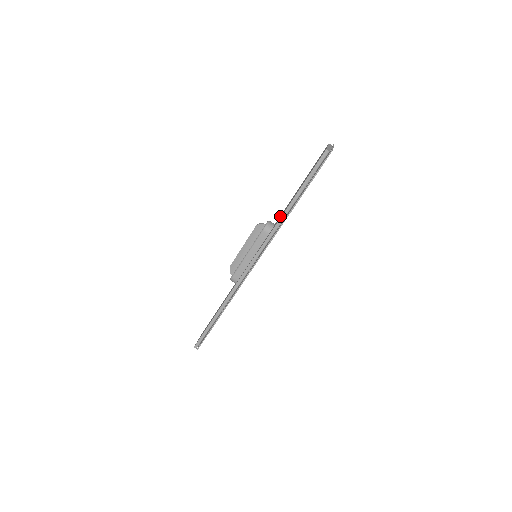
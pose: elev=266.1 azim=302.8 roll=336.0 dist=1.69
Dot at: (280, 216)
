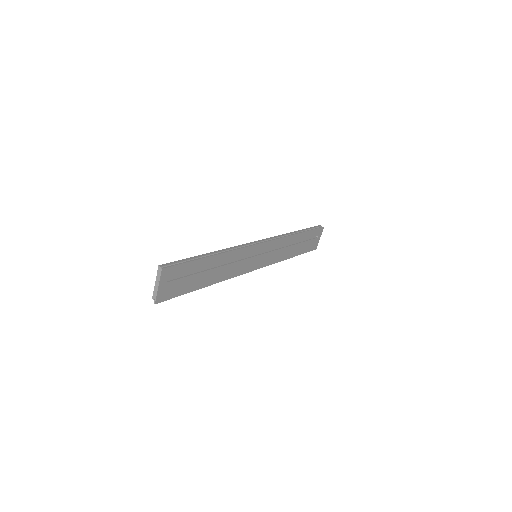
Dot at: (282, 246)
